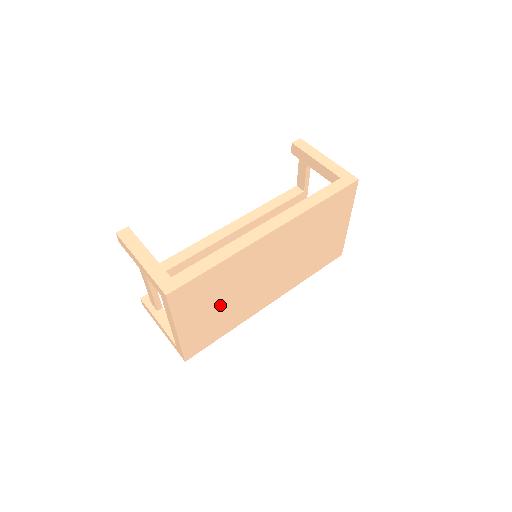
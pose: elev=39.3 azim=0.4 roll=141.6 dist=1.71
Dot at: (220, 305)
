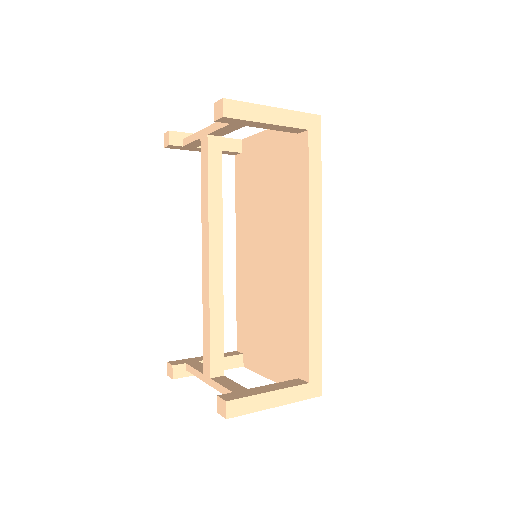
Dot at: occluded
